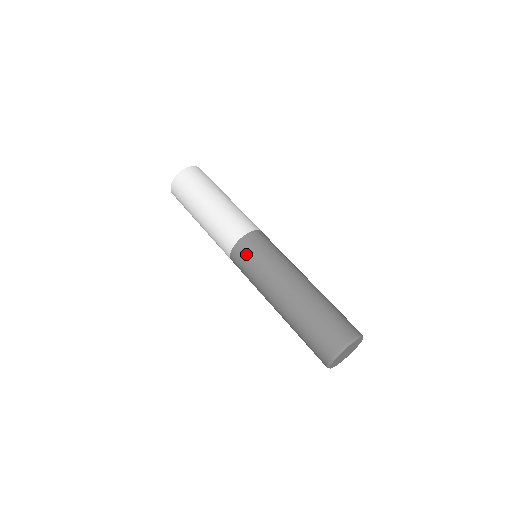
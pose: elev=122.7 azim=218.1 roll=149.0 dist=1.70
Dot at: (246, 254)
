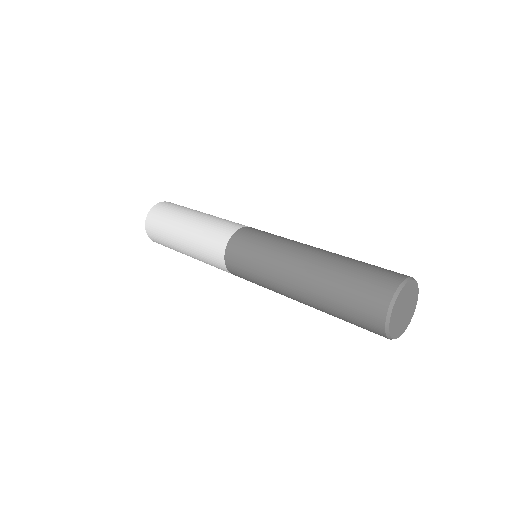
Dot at: (247, 239)
